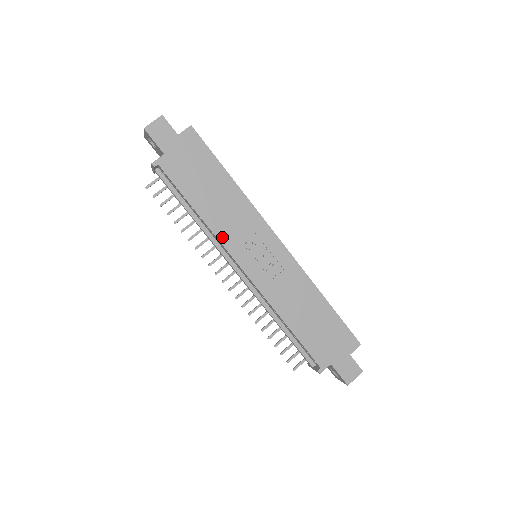
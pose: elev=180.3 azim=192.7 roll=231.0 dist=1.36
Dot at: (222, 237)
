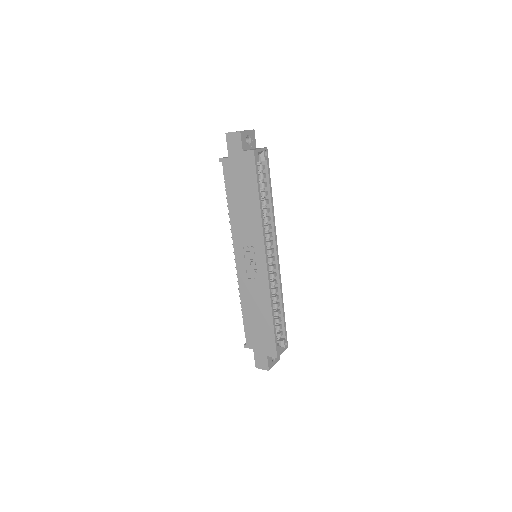
Dot at: (234, 232)
